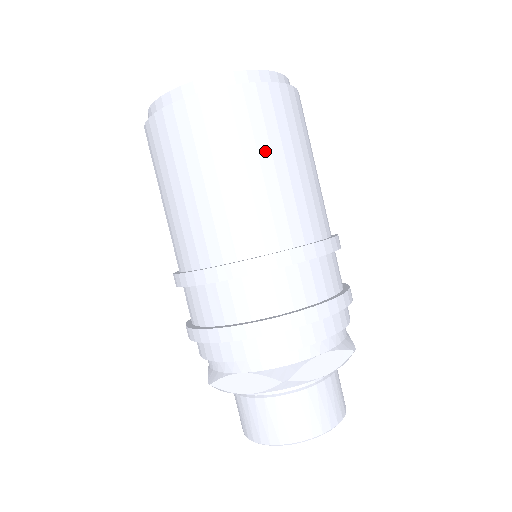
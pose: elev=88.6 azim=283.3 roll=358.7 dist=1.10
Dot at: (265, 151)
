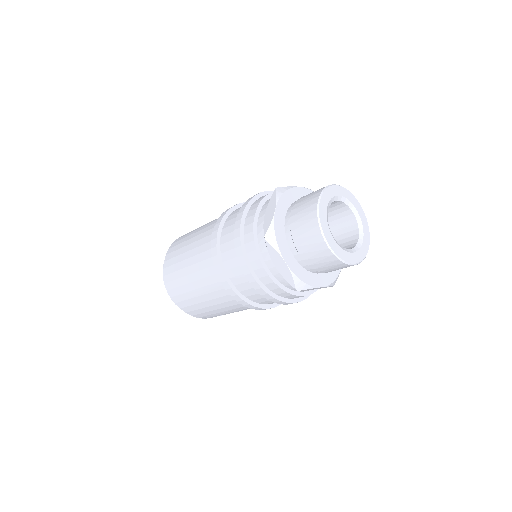
Dot at: occluded
